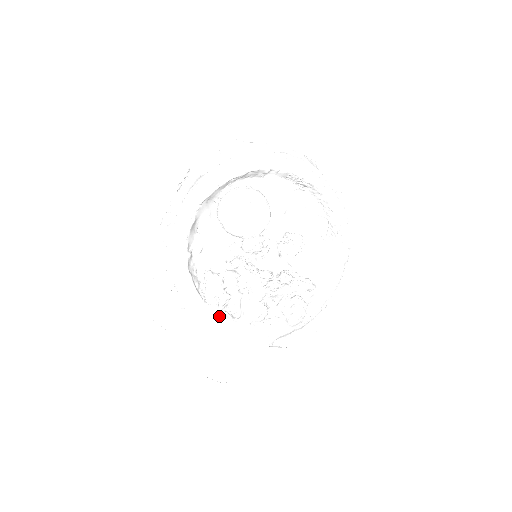
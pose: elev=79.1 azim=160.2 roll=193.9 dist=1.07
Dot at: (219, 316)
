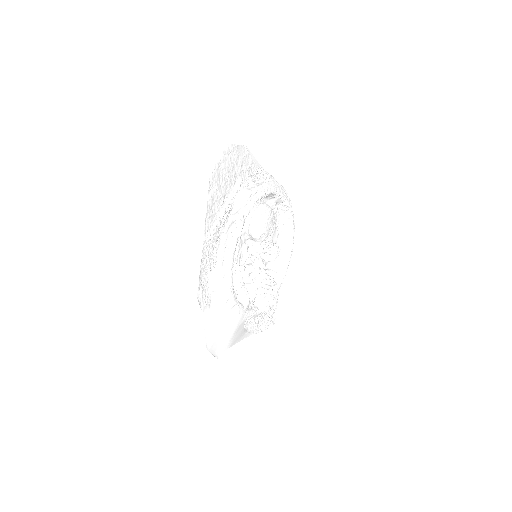
Dot at: occluded
